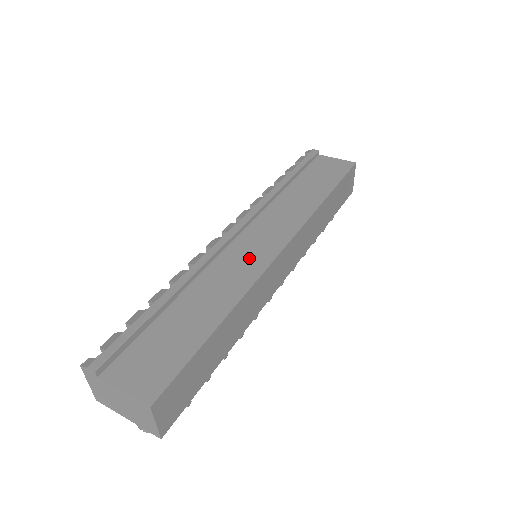
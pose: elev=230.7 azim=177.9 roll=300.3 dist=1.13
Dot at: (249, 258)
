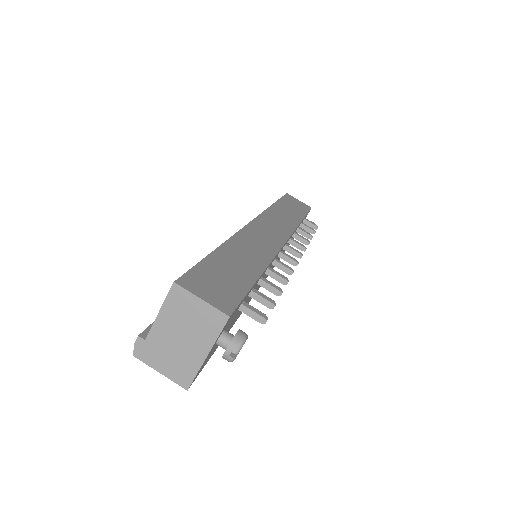
Dot at: occluded
